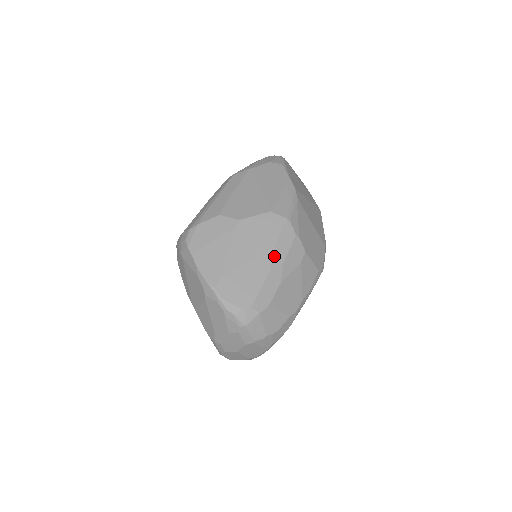
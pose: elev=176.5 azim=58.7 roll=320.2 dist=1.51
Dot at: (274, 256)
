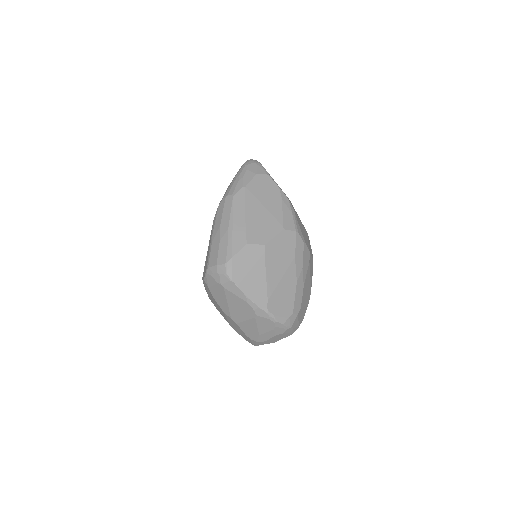
Dot at: (296, 267)
